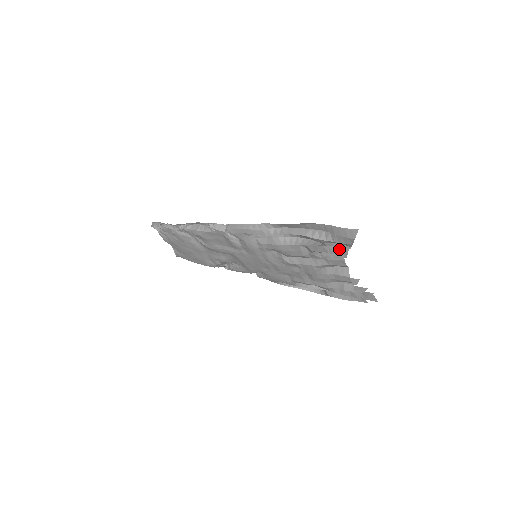
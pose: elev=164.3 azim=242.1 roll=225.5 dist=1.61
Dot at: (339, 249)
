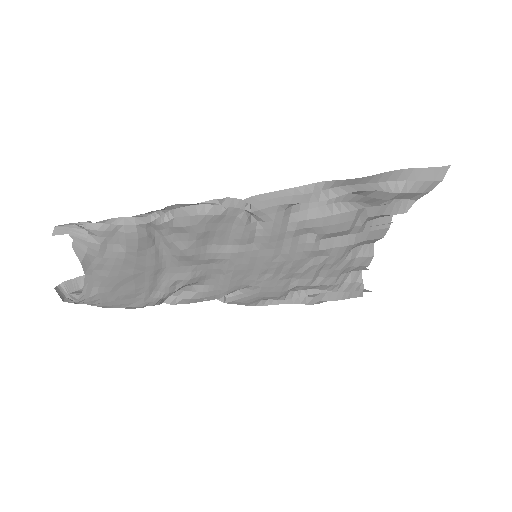
Dot at: (405, 205)
